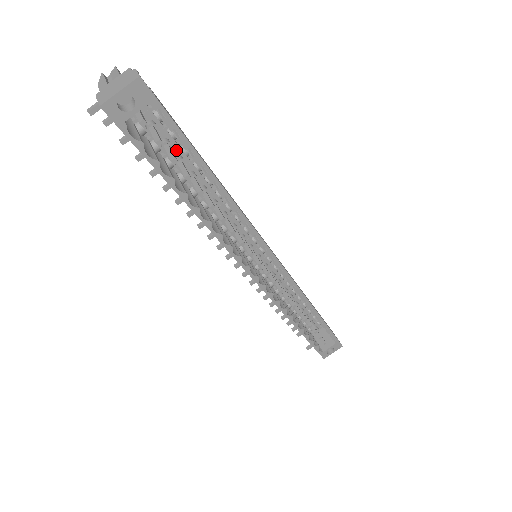
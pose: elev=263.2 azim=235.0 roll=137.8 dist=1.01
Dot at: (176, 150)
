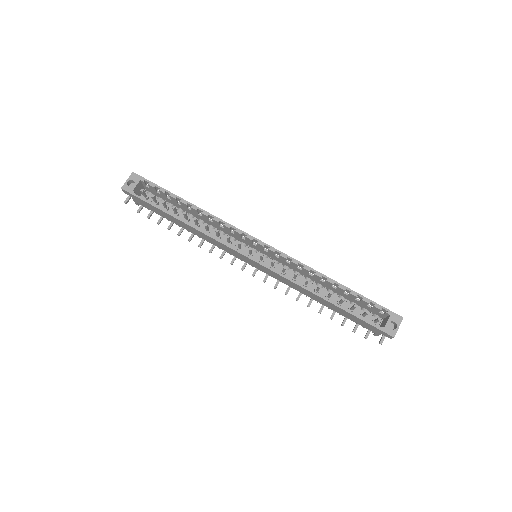
Dot at: occluded
